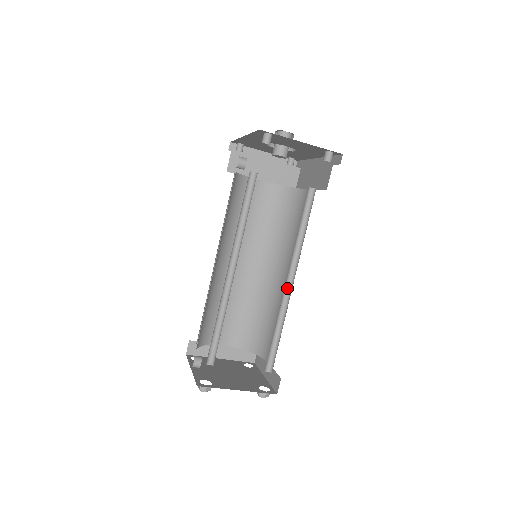
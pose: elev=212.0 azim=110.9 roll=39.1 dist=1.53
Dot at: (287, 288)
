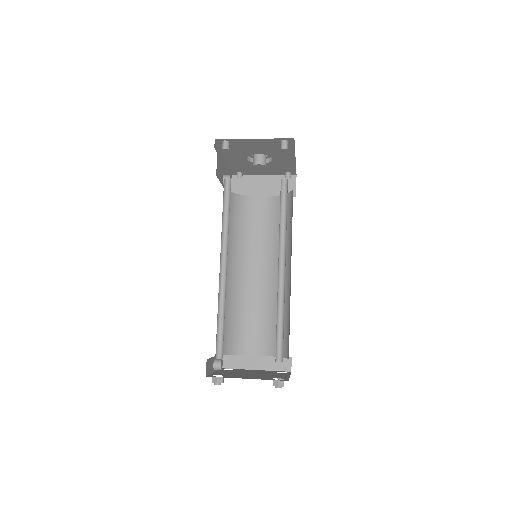
Dot at: (282, 275)
